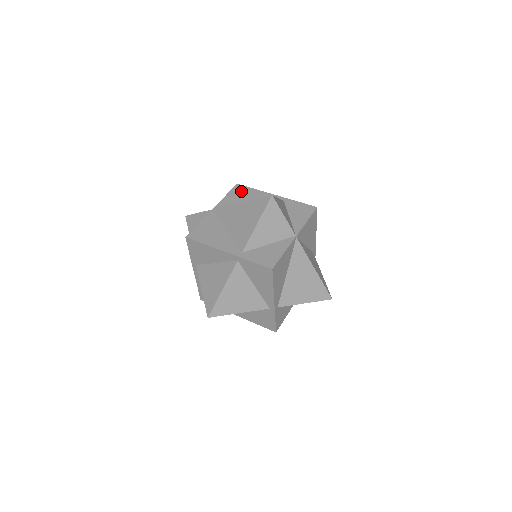
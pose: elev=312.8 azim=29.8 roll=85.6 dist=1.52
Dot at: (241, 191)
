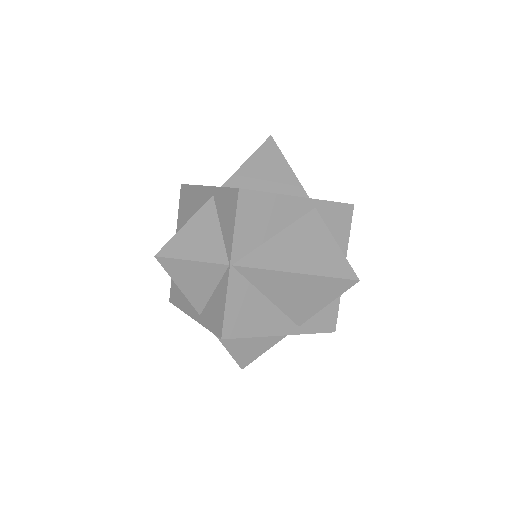
Dot at: (185, 197)
